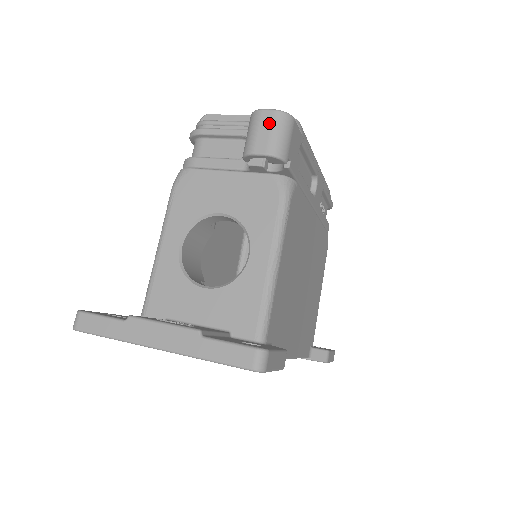
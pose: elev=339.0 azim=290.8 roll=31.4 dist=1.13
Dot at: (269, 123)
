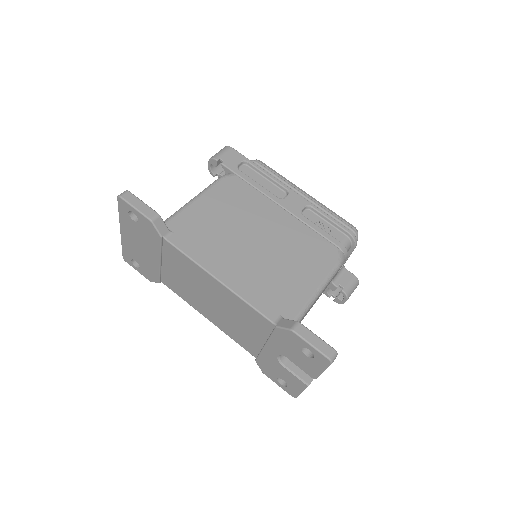
Dot at: occluded
